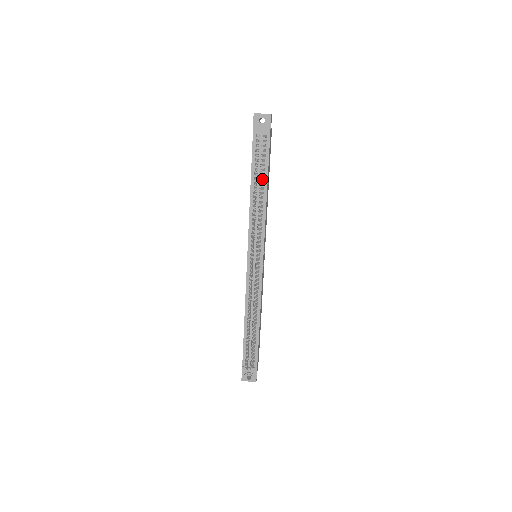
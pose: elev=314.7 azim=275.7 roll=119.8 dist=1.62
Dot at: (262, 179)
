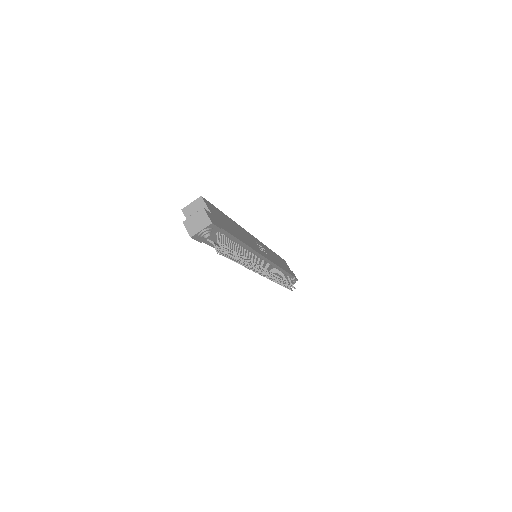
Dot at: (237, 249)
